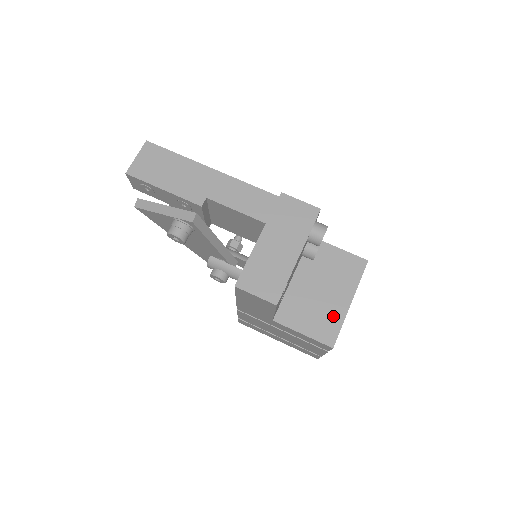
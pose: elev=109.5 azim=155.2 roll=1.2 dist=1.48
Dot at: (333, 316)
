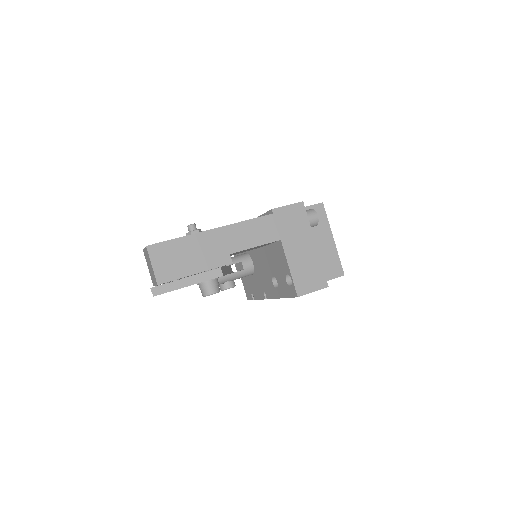
Dot at: (331, 256)
